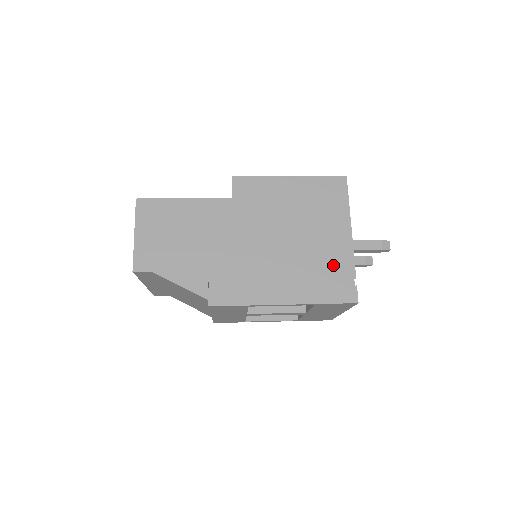
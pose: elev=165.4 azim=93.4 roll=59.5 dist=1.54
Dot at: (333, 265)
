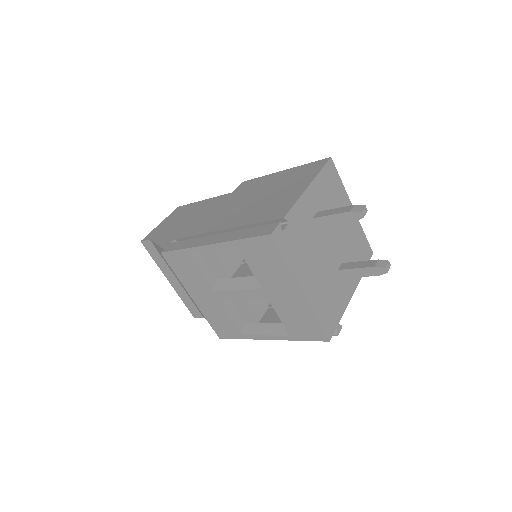
Dot at: (271, 213)
